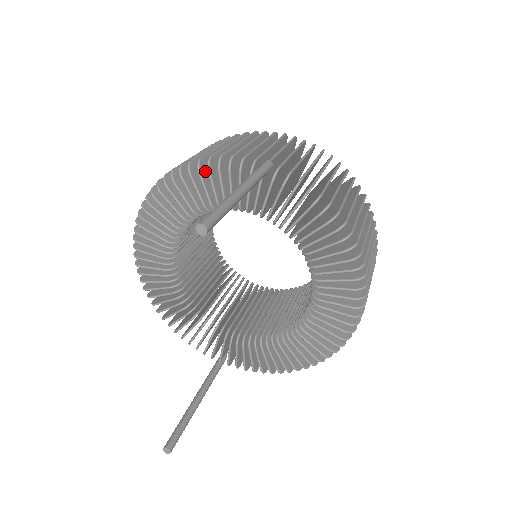
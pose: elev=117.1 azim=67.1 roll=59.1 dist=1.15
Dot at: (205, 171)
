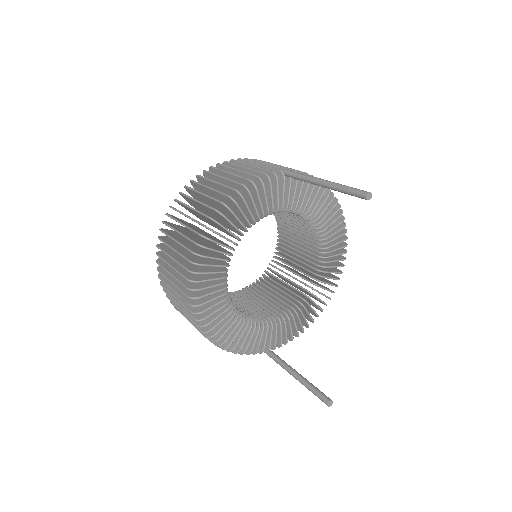
Dot at: (247, 193)
